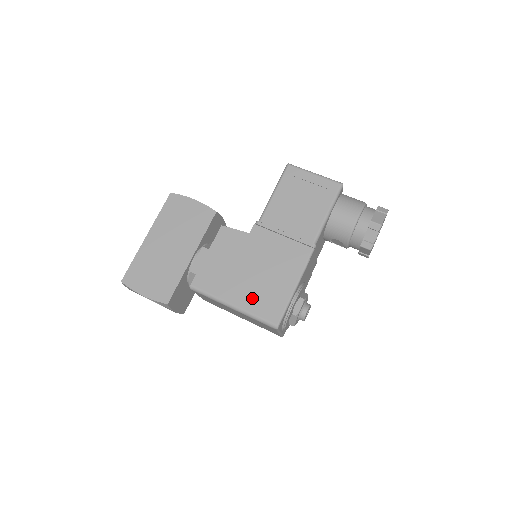
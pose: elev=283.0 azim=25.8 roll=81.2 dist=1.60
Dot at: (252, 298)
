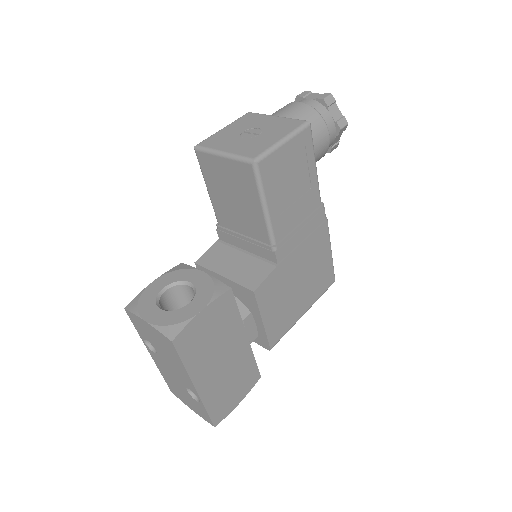
Dot at: (313, 292)
